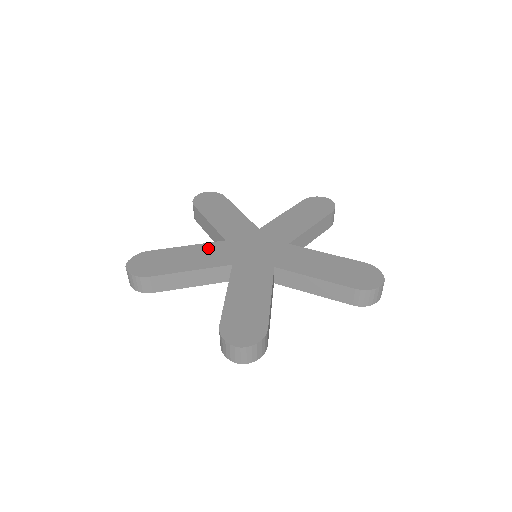
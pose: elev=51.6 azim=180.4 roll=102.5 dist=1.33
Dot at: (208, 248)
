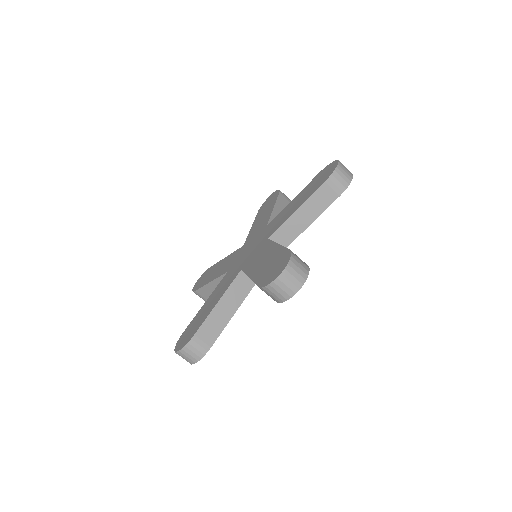
Dot at: (220, 286)
